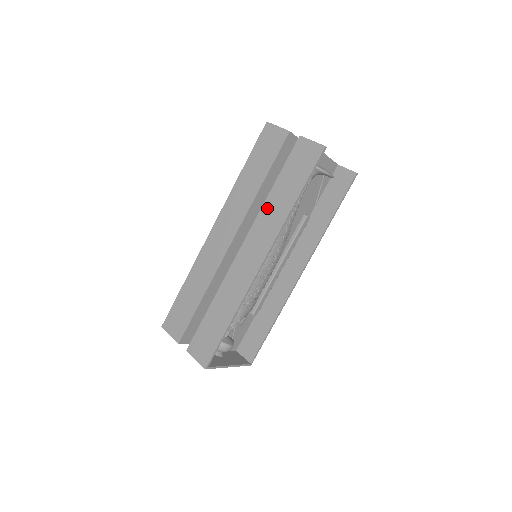
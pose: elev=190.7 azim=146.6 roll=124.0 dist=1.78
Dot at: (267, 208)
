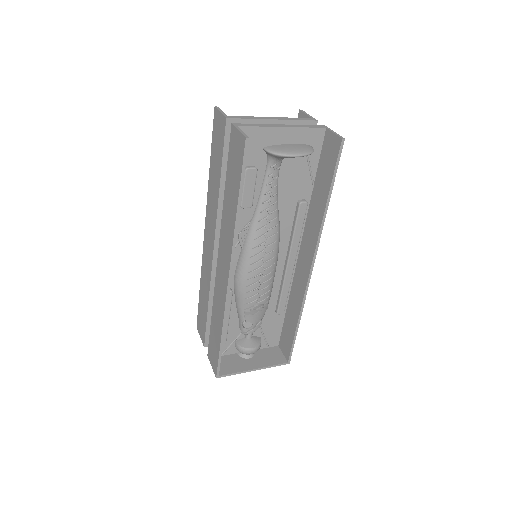
Dot at: (224, 216)
